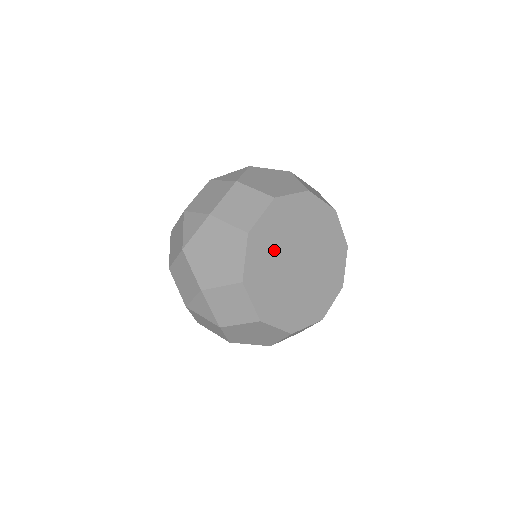
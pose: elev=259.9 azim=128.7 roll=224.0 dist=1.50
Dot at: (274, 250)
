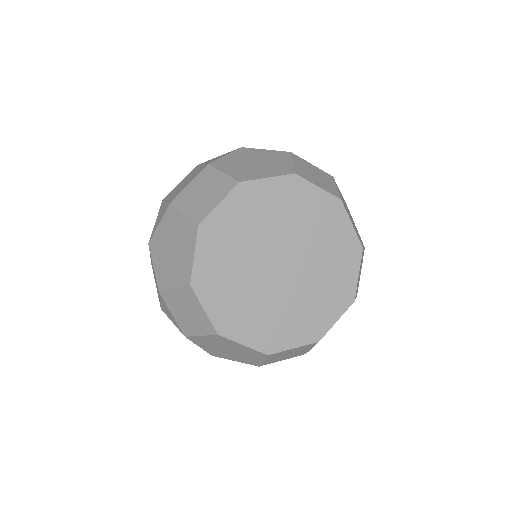
Dot at: (239, 248)
